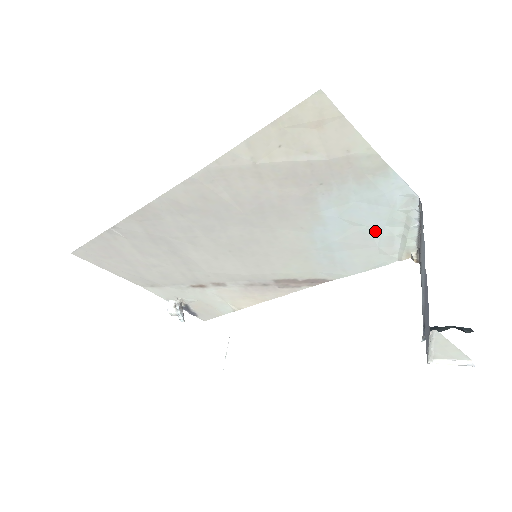
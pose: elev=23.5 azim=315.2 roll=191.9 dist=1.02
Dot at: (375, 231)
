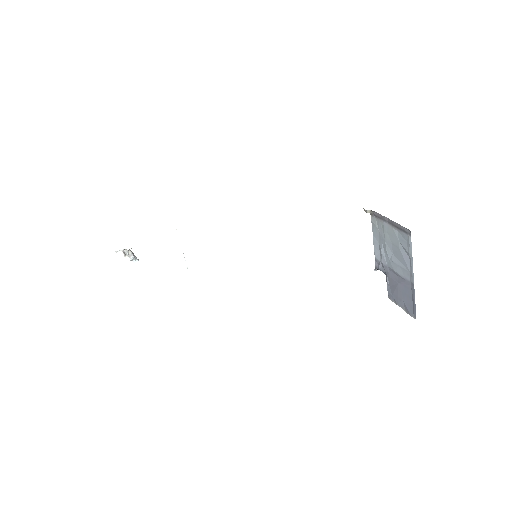
Dot at: occluded
